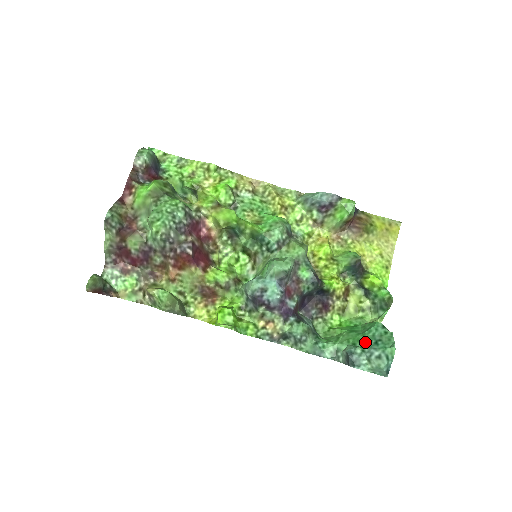
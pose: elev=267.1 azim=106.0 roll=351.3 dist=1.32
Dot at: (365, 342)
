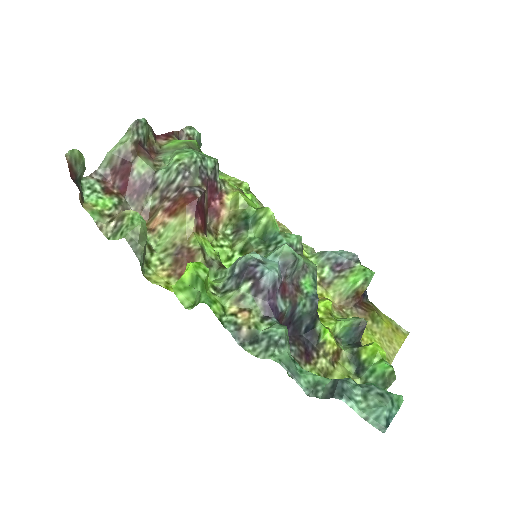
Dot at: occluded
